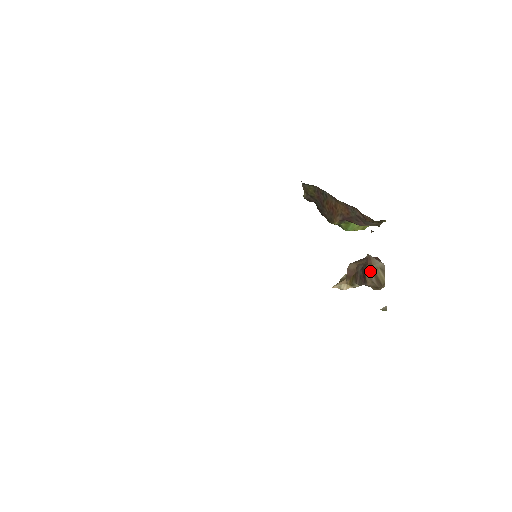
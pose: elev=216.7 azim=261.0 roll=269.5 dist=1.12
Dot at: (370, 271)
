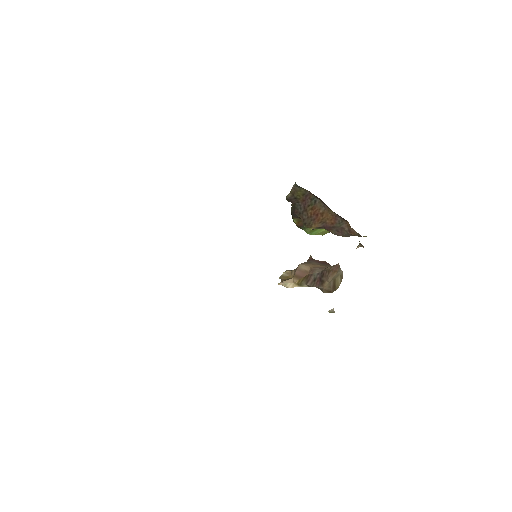
Dot at: (332, 277)
